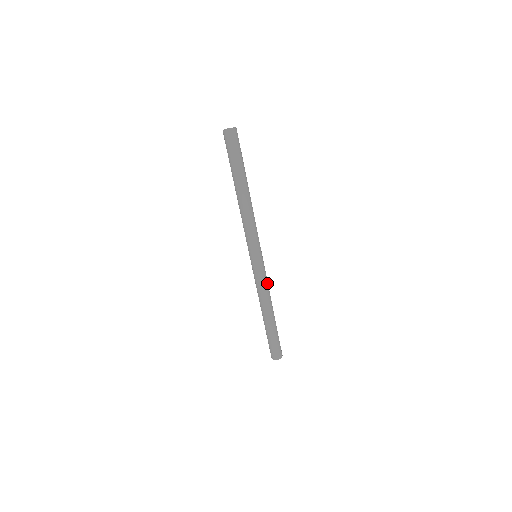
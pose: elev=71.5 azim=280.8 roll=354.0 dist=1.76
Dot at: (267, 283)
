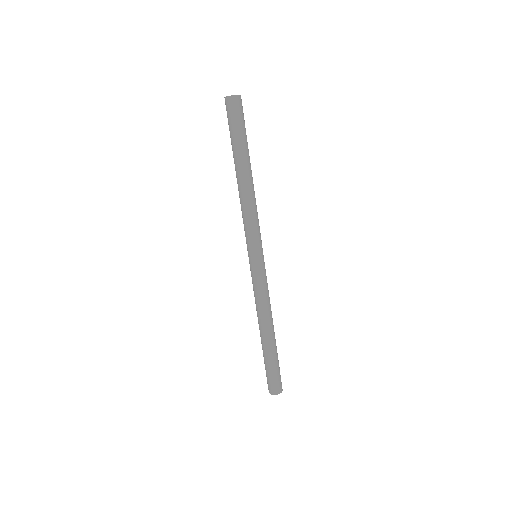
Dot at: (268, 291)
